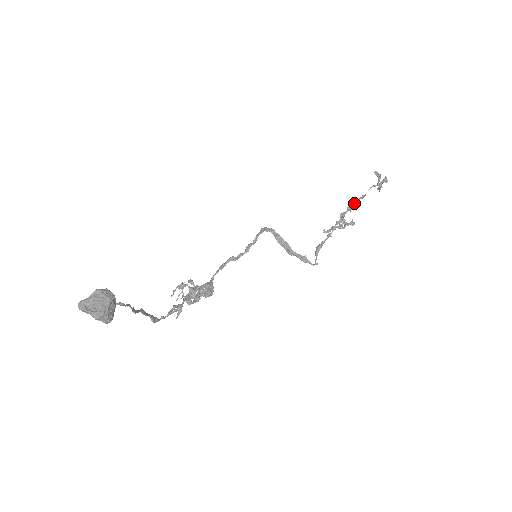
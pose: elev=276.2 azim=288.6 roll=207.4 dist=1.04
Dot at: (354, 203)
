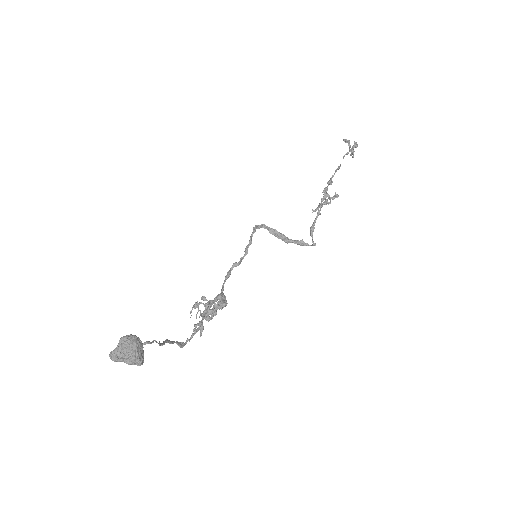
Dot at: (332, 176)
